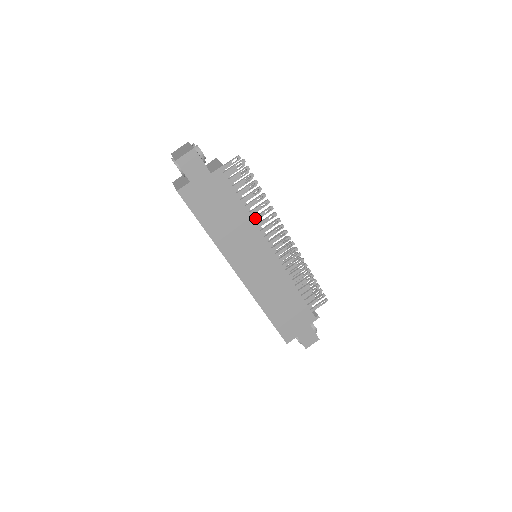
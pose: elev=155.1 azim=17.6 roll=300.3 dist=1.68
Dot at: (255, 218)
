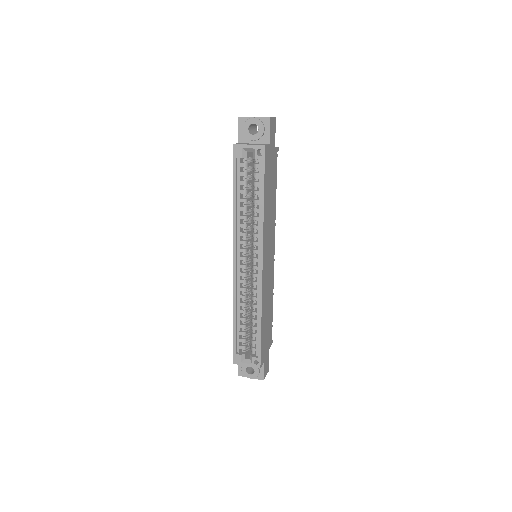
Dot at: occluded
